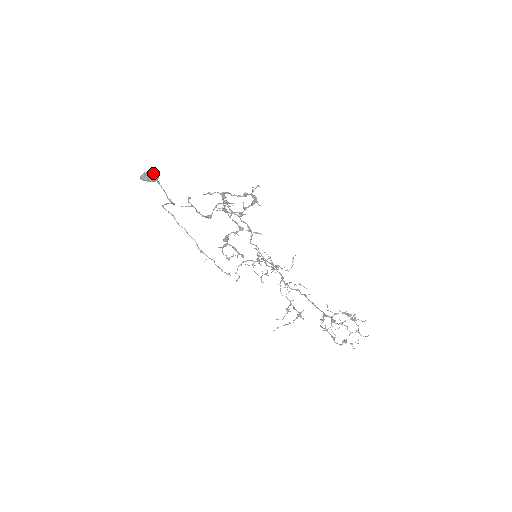
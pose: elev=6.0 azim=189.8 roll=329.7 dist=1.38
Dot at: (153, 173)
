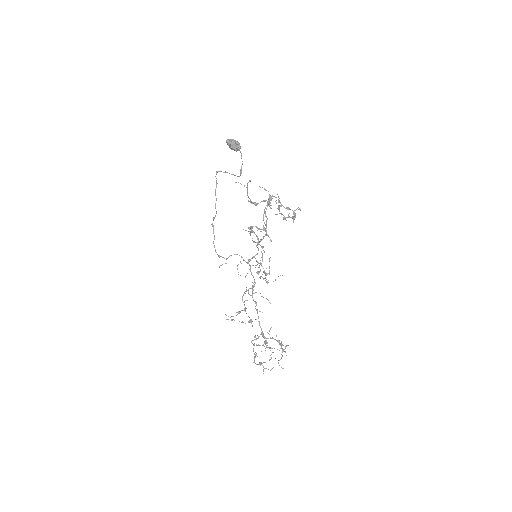
Dot at: (239, 144)
